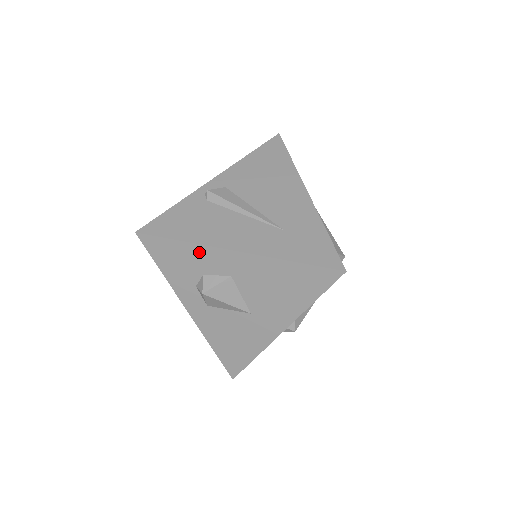
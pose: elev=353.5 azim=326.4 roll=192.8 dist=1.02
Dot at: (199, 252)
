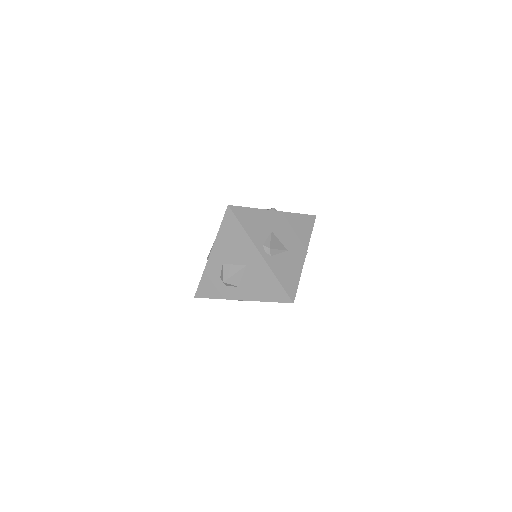
Dot at: (208, 272)
